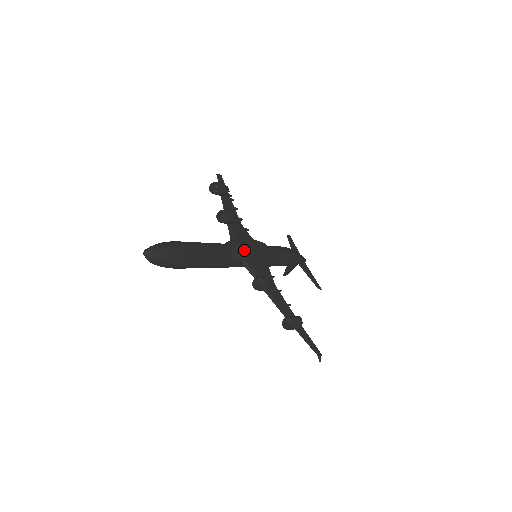
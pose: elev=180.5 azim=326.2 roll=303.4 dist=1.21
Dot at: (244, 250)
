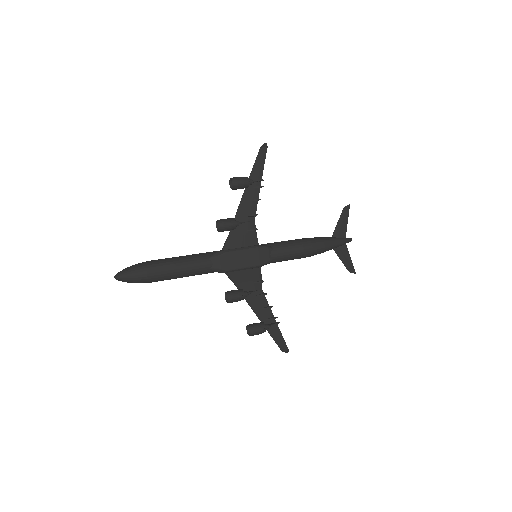
Dot at: (227, 264)
